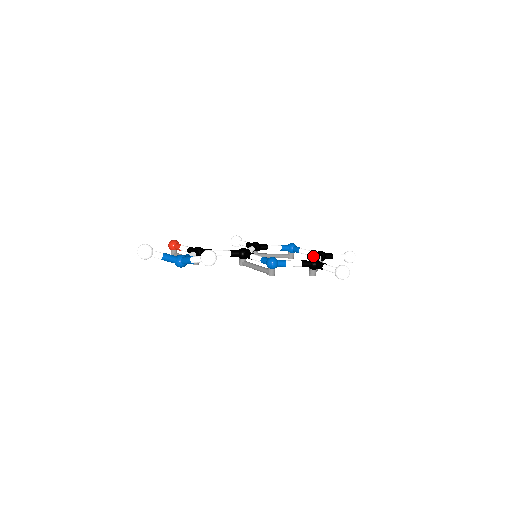
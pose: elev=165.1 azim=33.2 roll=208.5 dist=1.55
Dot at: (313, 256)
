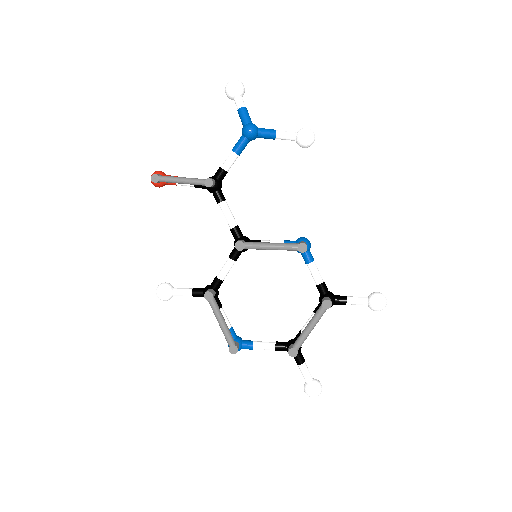
Dot at: (283, 343)
